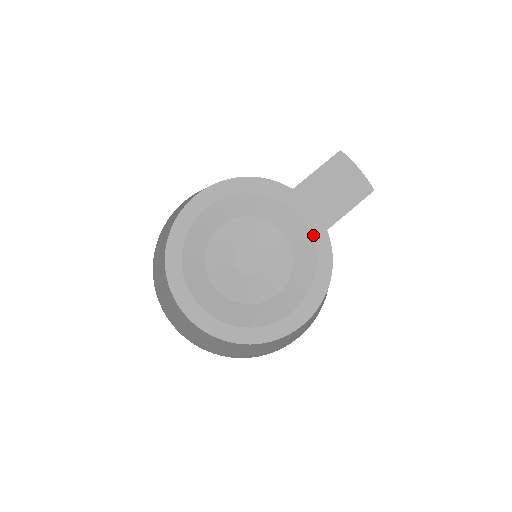
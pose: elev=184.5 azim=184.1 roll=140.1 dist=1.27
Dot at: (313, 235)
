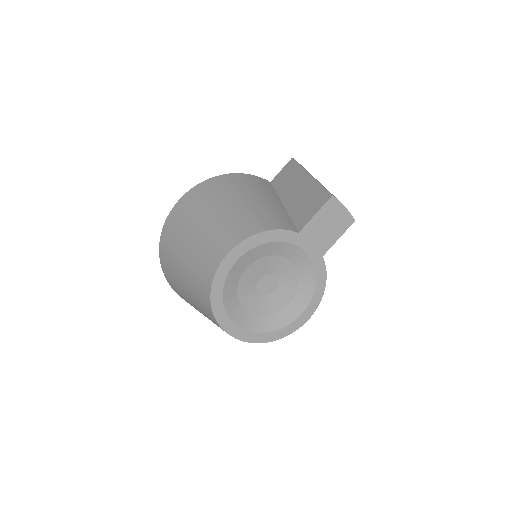
Dot at: (313, 262)
